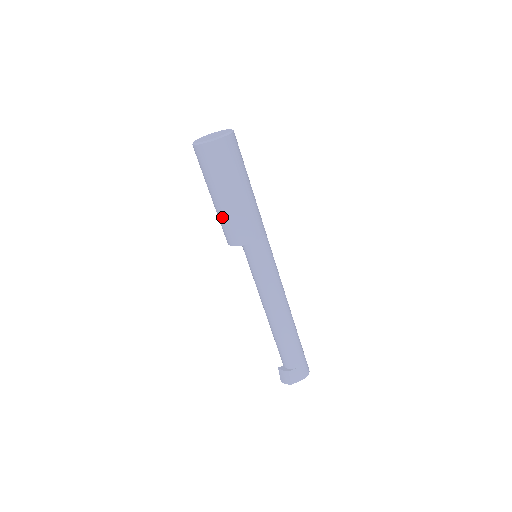
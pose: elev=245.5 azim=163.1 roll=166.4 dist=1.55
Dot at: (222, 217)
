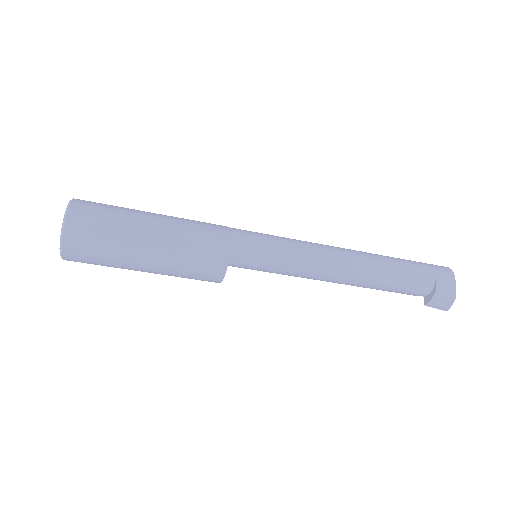
Dot at: (177, 269)
